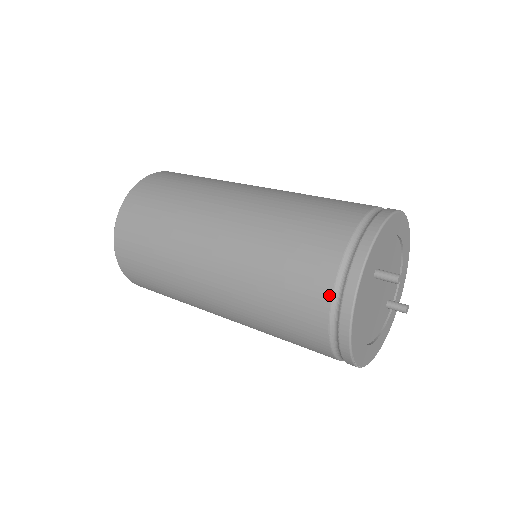
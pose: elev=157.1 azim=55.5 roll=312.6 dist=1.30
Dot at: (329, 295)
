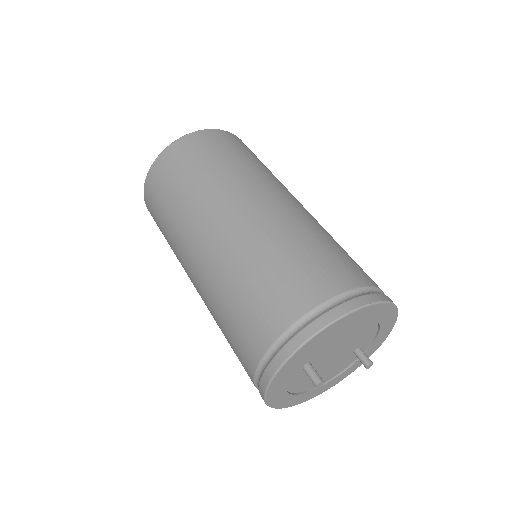
Dot at: (252, 381)
